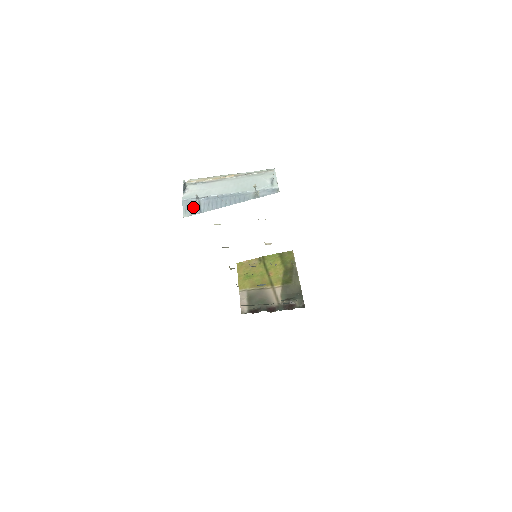
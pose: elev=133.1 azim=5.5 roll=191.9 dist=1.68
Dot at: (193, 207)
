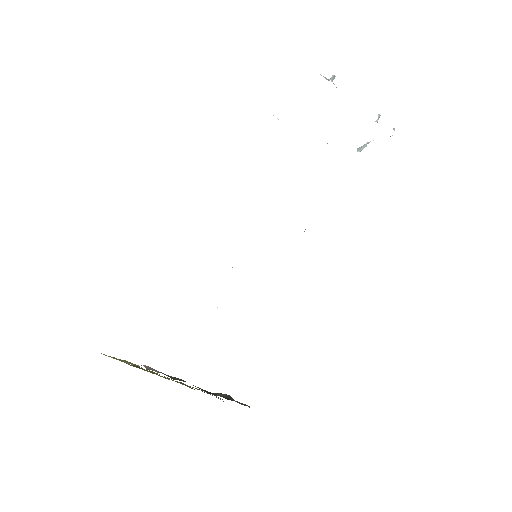
Dot at: occluded
